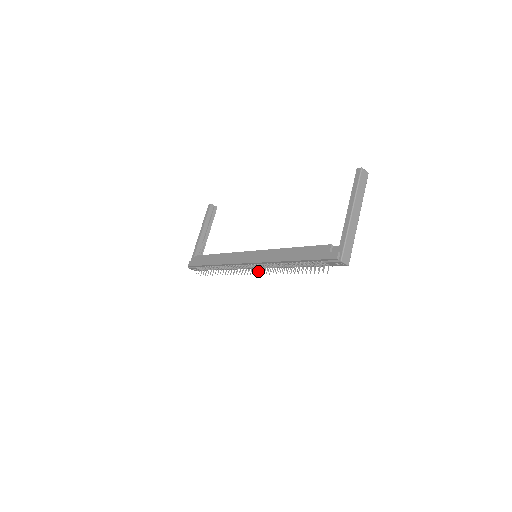
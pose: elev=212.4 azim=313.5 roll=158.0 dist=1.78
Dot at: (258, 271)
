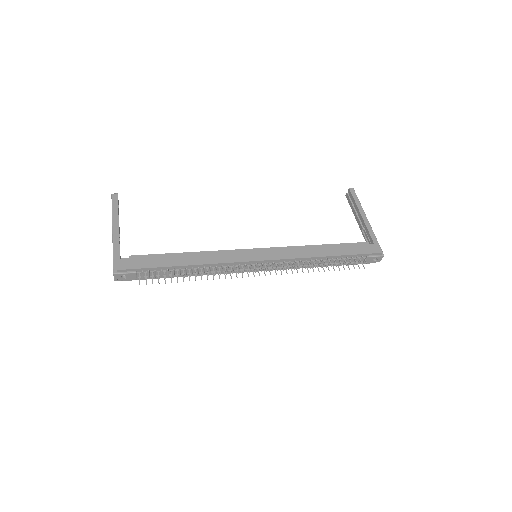
Dot at: occluded
